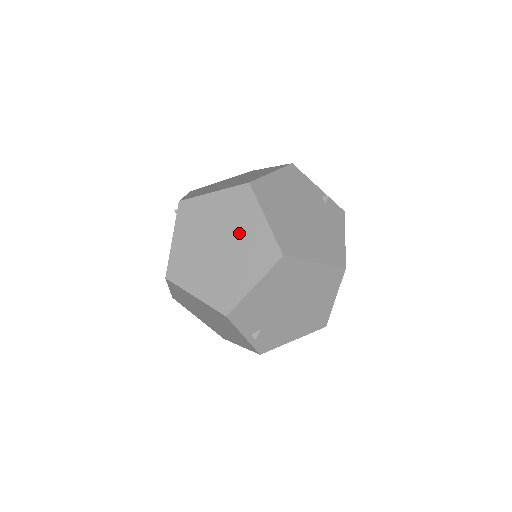
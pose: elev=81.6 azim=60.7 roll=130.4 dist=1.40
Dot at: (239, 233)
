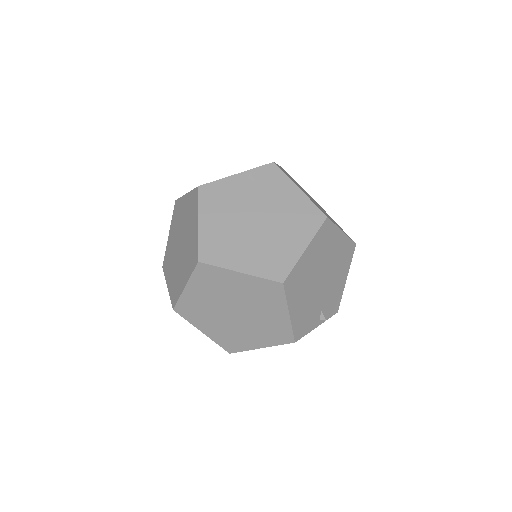
Dot at: (236, 295)
